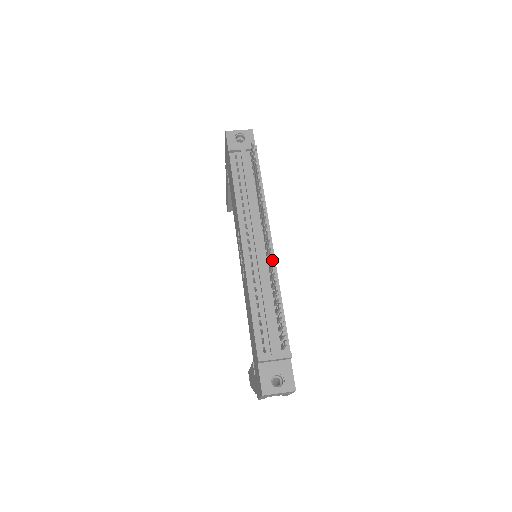
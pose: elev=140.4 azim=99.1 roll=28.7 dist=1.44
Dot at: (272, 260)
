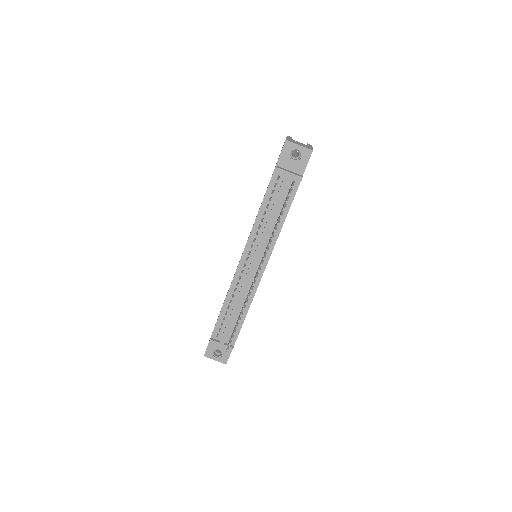
Dot at: (249, 296)
